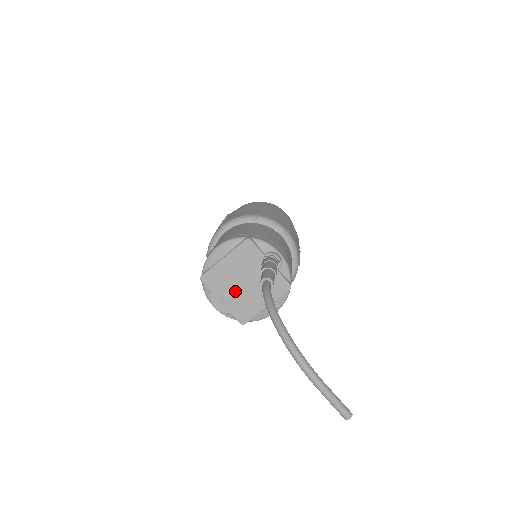
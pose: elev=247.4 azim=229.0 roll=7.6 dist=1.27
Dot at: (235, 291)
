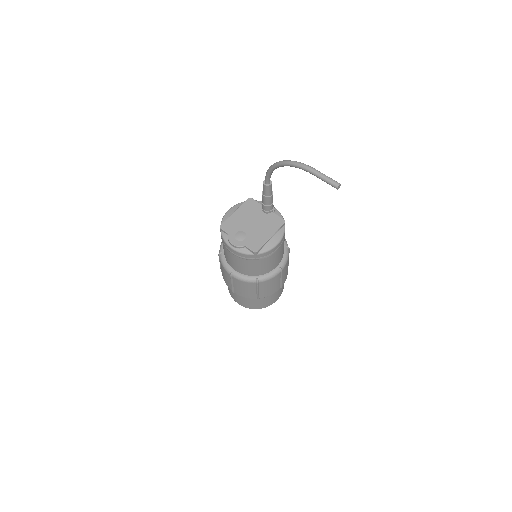
Dot at: (246, 230)
